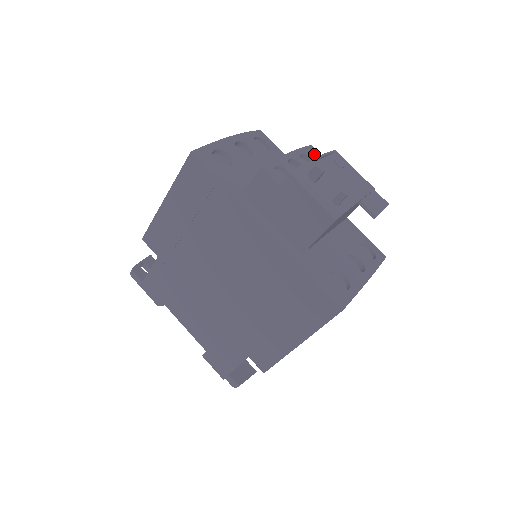
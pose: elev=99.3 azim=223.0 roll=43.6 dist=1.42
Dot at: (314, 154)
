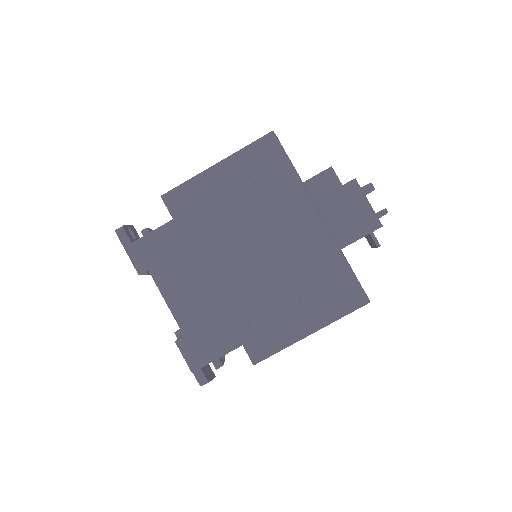
Dot at: occluded
